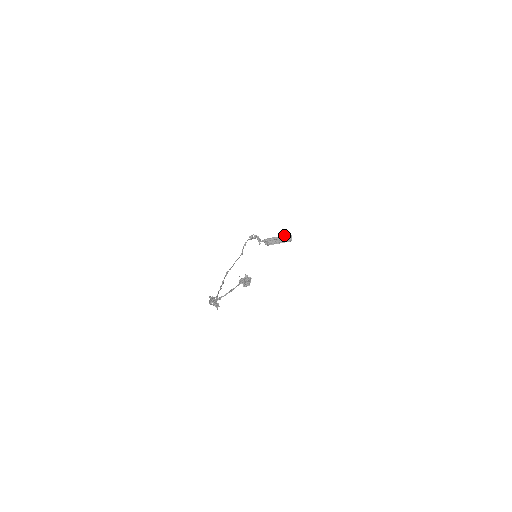
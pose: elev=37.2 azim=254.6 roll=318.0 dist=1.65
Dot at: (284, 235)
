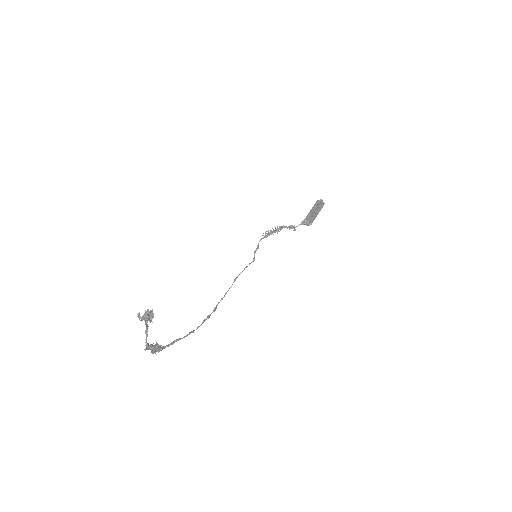
Dot at: (314, 204)
